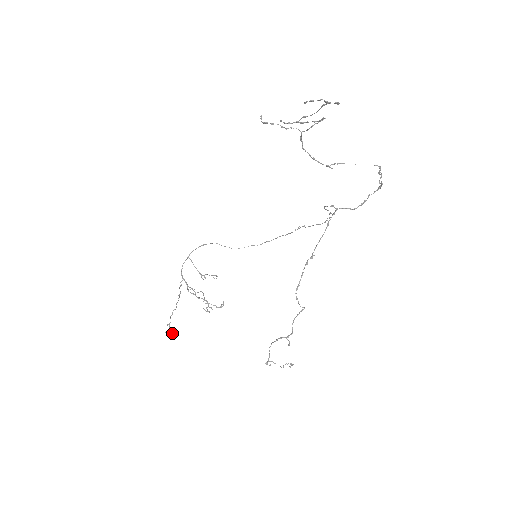
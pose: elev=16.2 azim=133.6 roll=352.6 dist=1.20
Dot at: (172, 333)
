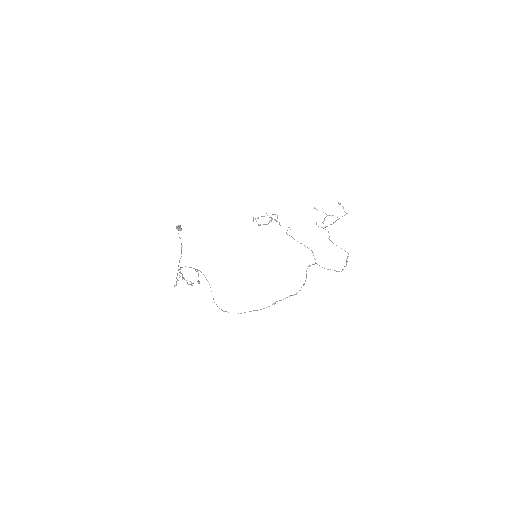
Dot at: occluded
